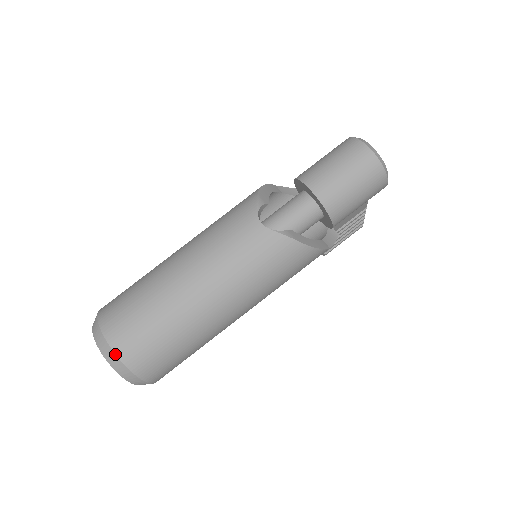
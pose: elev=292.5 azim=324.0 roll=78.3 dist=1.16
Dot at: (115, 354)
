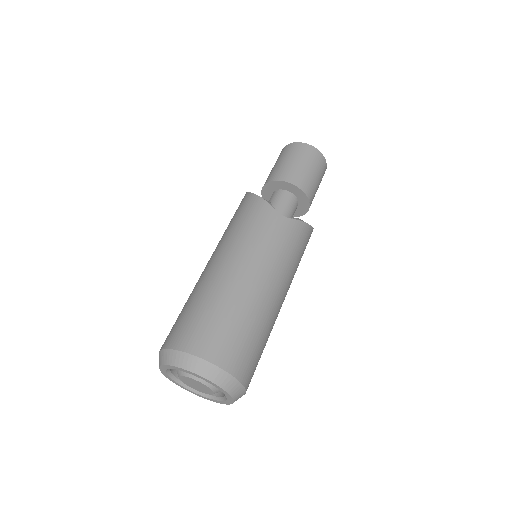
Dot at: (226, 372)
